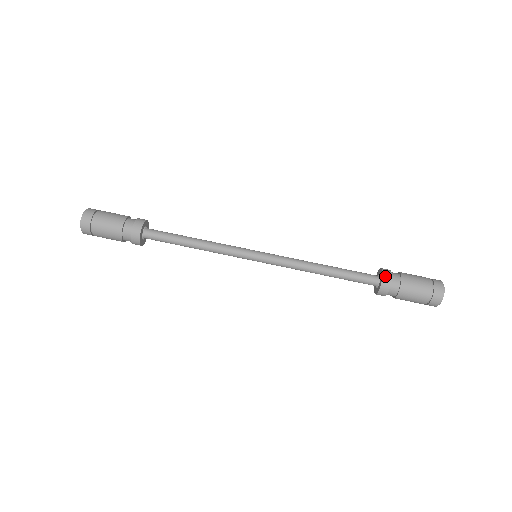
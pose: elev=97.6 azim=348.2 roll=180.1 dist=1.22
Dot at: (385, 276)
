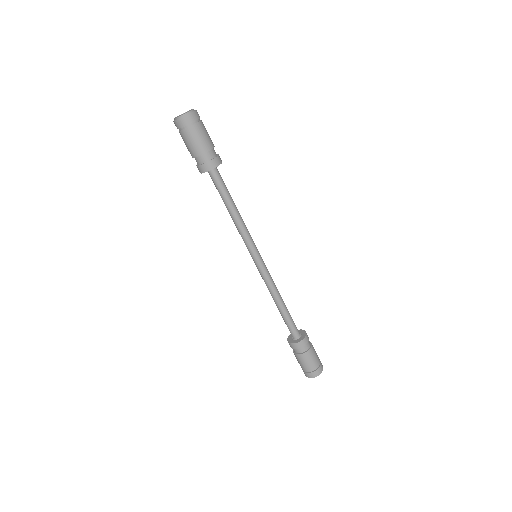
Dot at: (303, 342)
